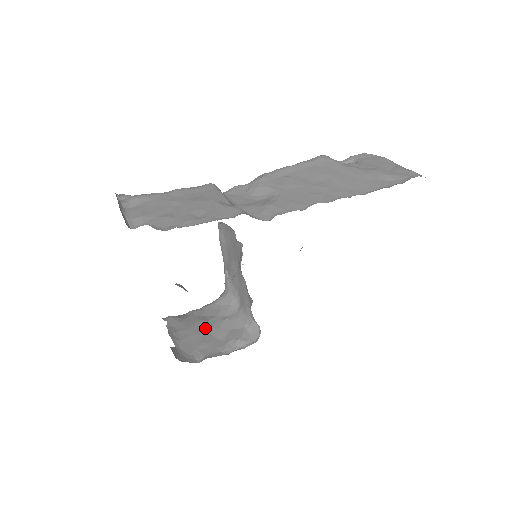
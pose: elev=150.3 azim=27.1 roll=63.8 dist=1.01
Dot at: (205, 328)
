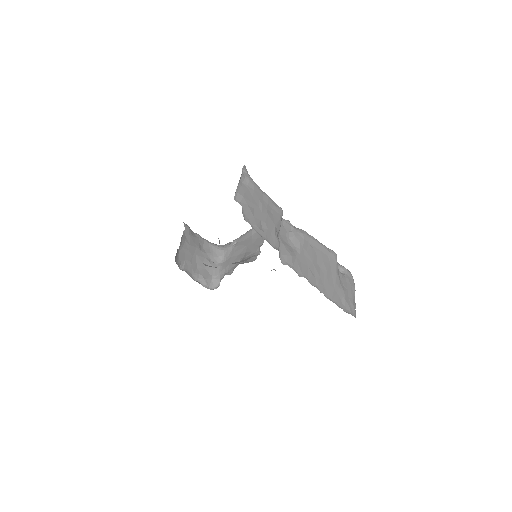
Dot at: (197, 254)
